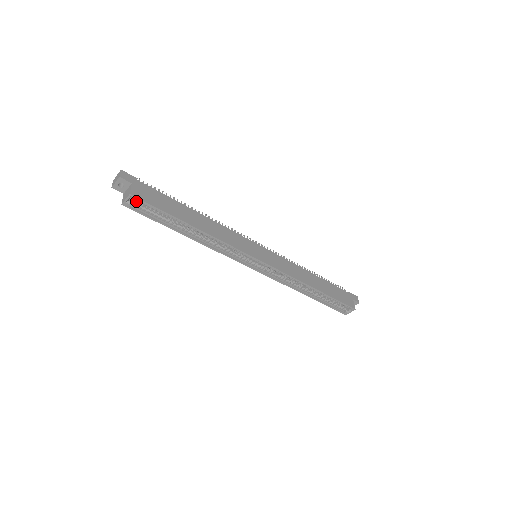
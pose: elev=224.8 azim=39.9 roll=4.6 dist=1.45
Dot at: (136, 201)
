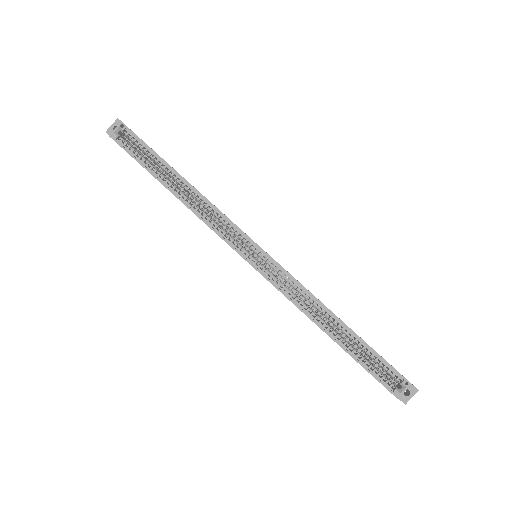
Dot at: (126, 140)
